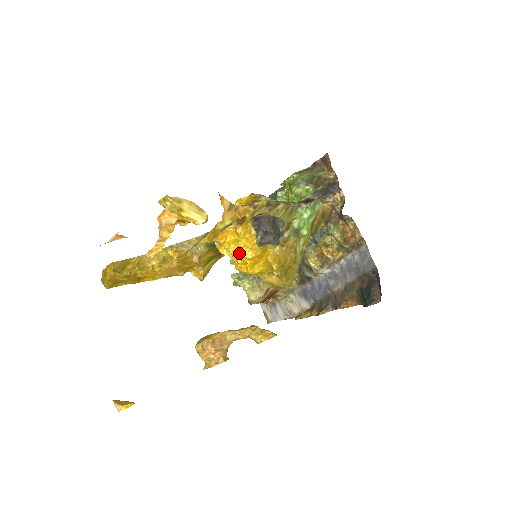
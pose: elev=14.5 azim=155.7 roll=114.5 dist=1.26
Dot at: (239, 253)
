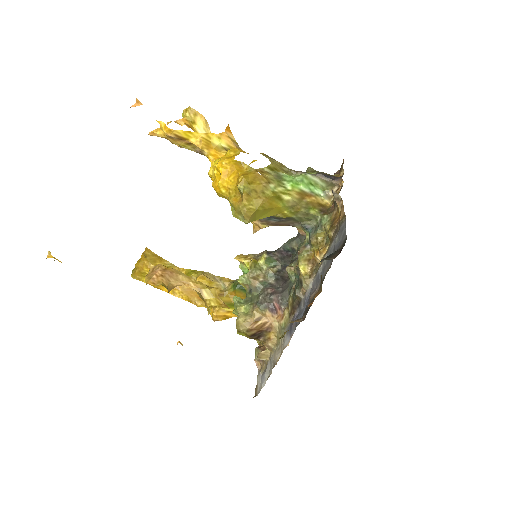
Dot at: (218, 163)
